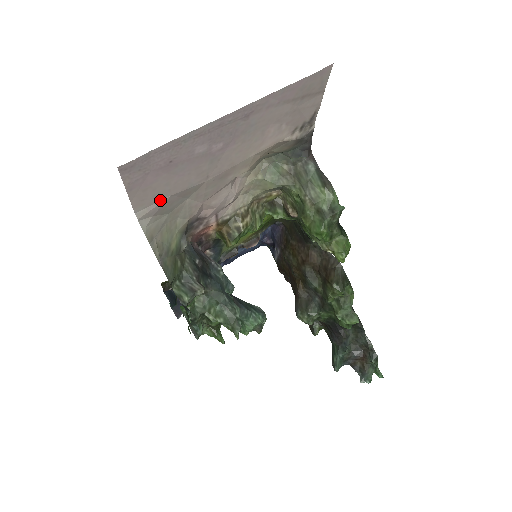
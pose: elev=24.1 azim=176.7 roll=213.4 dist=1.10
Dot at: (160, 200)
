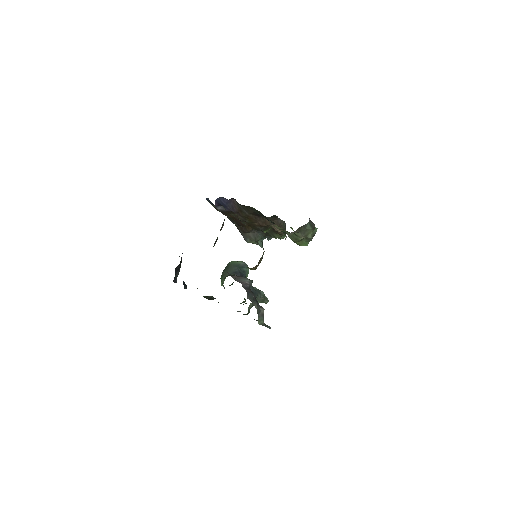
Dot at: occluded
